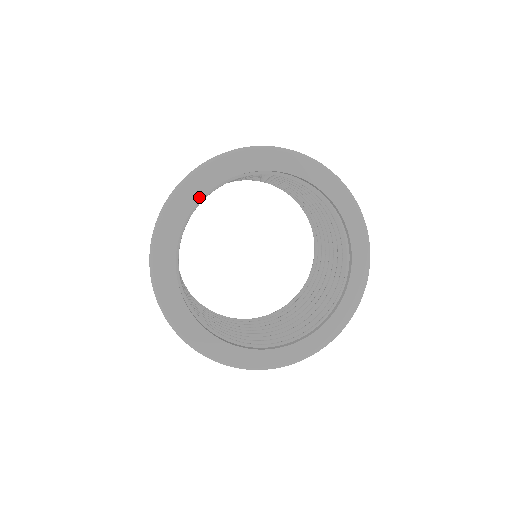
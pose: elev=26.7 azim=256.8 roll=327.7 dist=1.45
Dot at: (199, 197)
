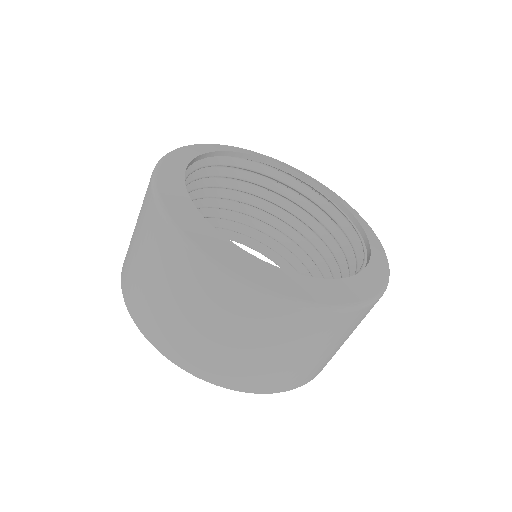
Dot at: (196, 155)
